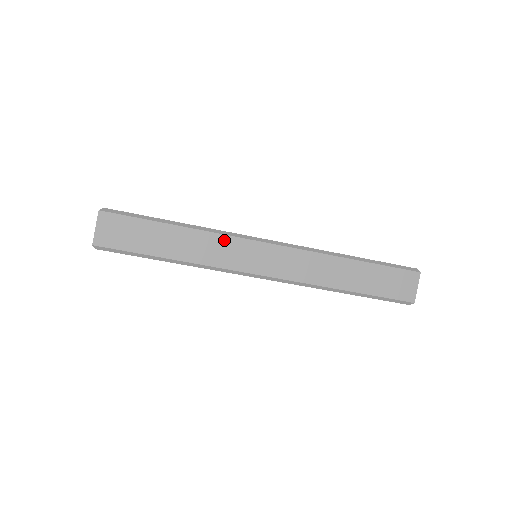
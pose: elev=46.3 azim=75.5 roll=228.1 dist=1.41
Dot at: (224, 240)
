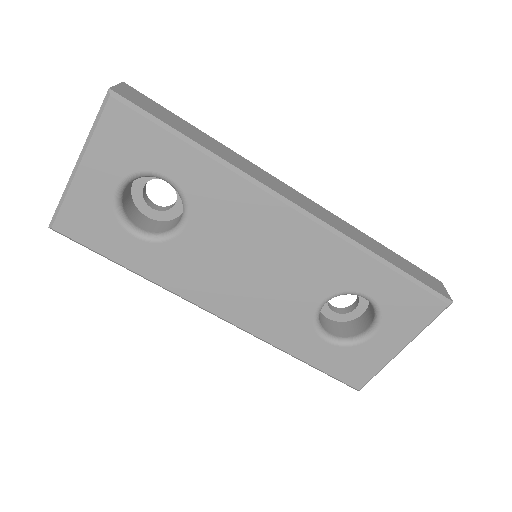
Dot at: (252, 165)
